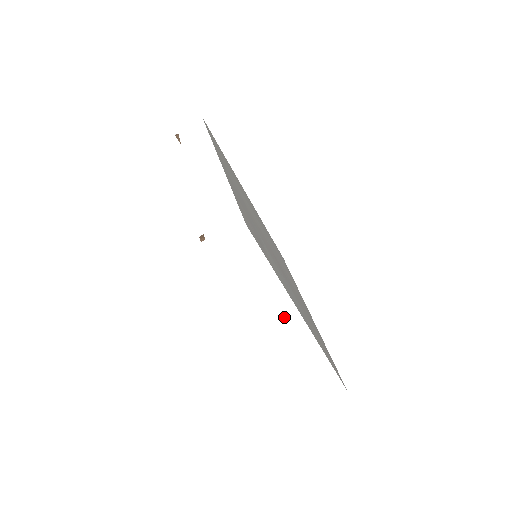
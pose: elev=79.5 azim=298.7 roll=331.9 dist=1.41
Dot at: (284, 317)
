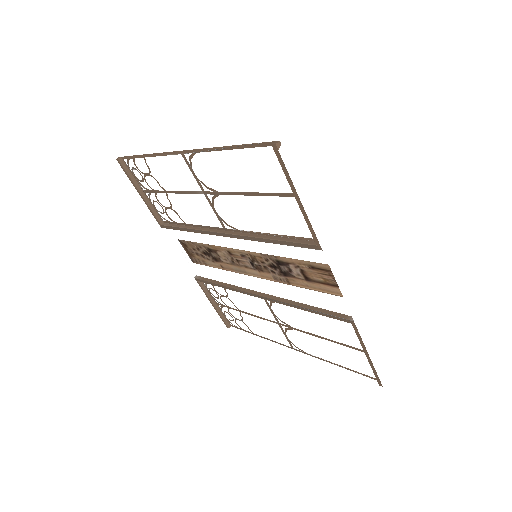
Dot at: (361, 250)
